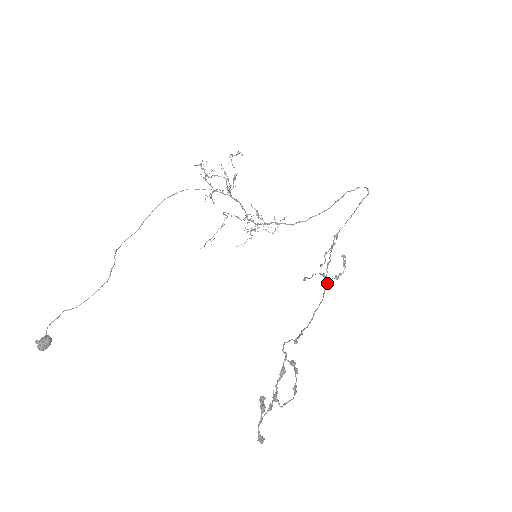
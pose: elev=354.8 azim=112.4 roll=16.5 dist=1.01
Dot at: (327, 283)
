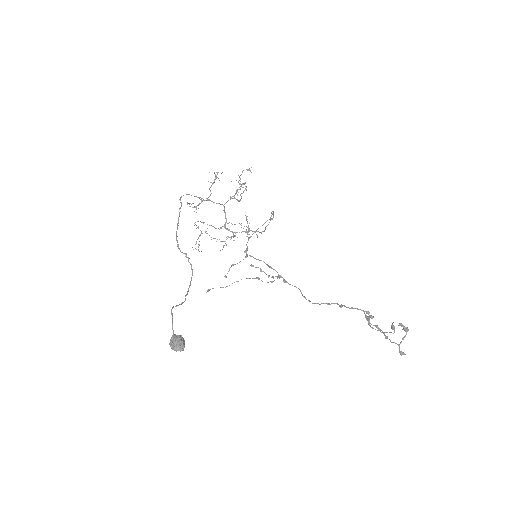
Dot at: (273, 281)
